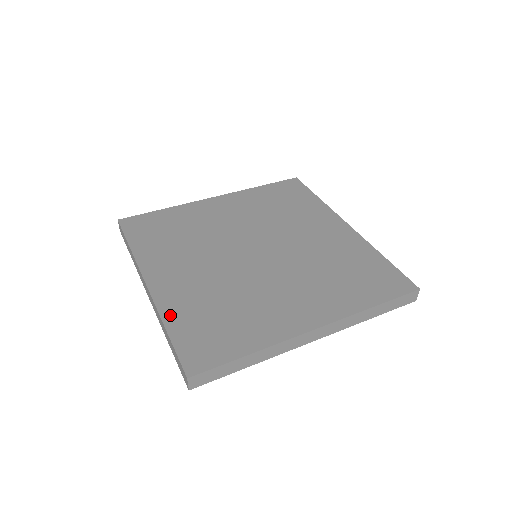
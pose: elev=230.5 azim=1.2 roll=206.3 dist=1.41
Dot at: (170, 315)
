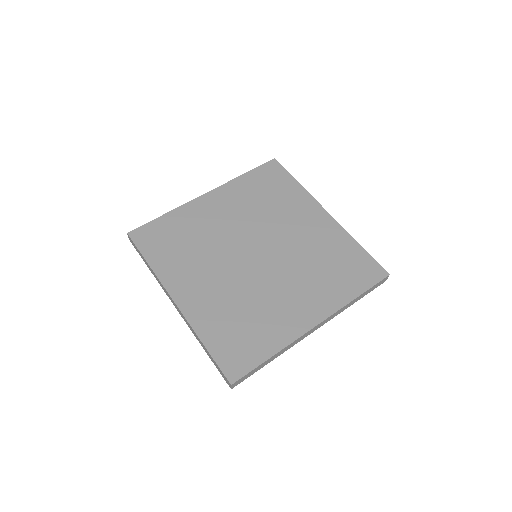
Dot at: (203, 330)
